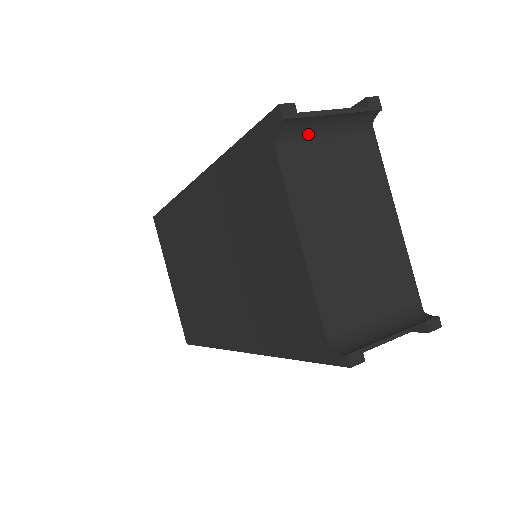
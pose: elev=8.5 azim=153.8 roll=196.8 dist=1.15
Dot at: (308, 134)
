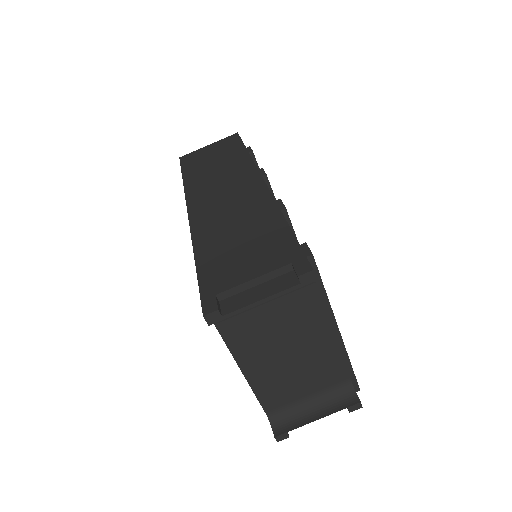
Dot at: occluded
